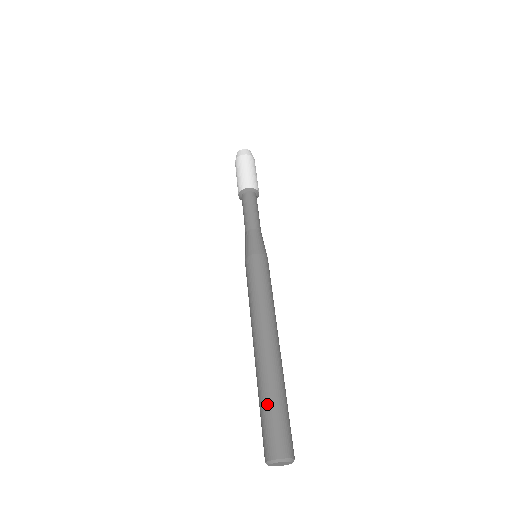
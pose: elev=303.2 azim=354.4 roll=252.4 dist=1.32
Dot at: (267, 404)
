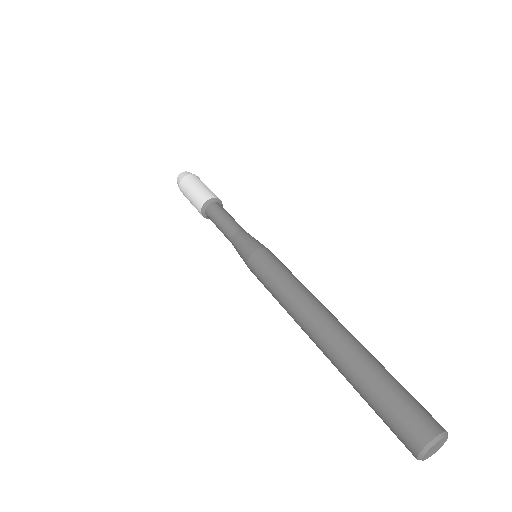
Dot at: (388, 377)
